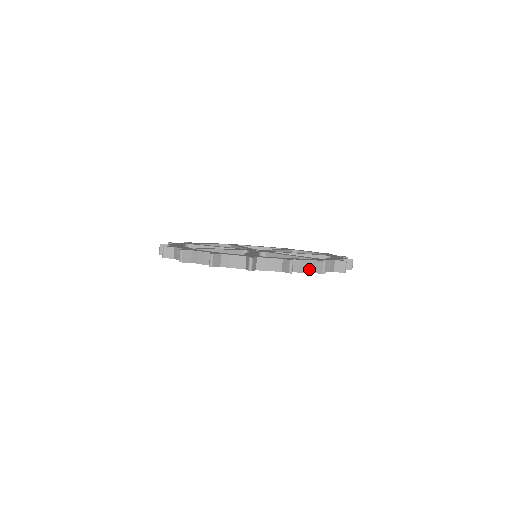
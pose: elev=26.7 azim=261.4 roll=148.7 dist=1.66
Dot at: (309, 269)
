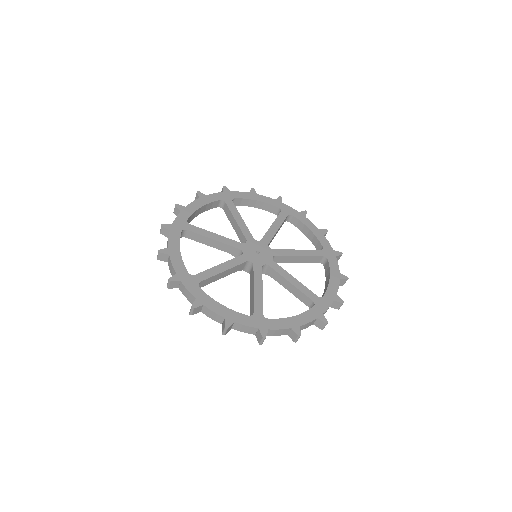
Dot at: (311, 324)
